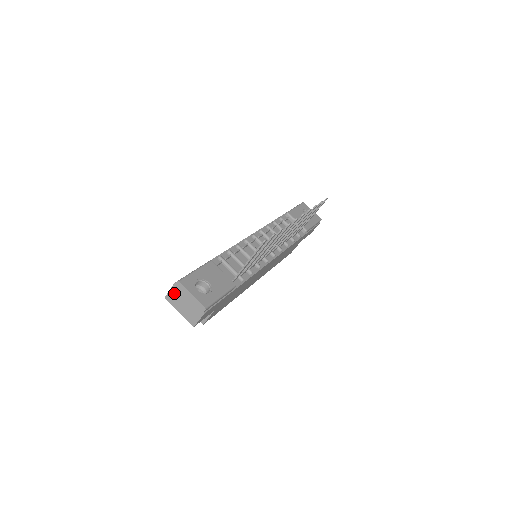
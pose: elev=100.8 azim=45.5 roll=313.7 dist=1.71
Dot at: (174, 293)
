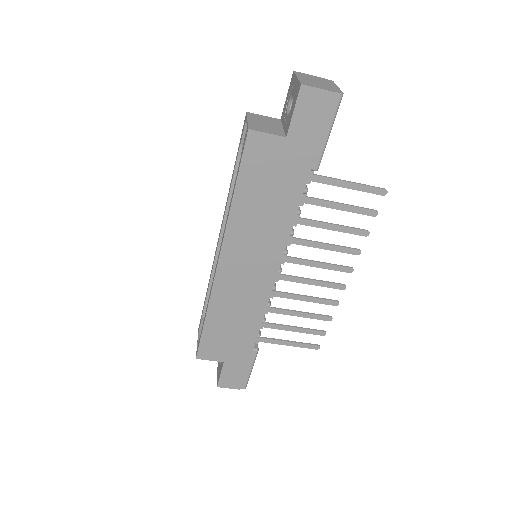
Dot at: (313, 77)
